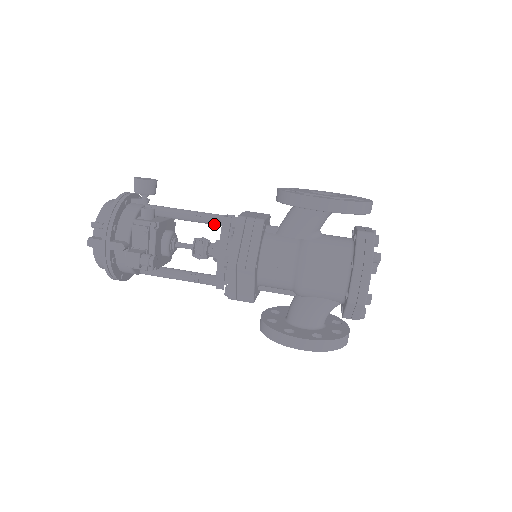
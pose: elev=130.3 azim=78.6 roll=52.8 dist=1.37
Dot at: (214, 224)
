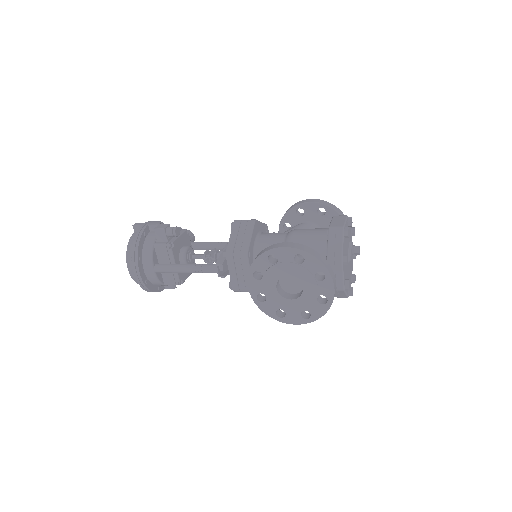
Dot at: occluded
